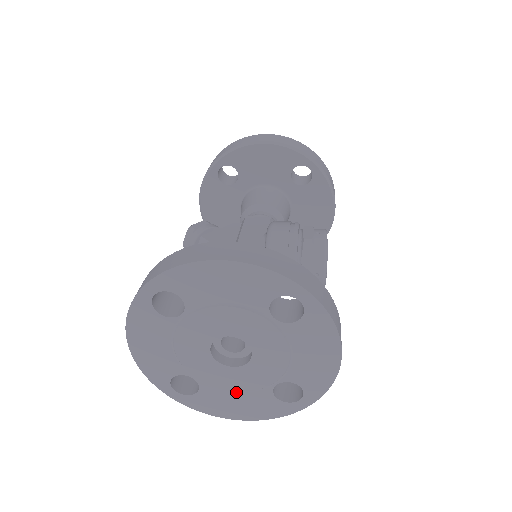
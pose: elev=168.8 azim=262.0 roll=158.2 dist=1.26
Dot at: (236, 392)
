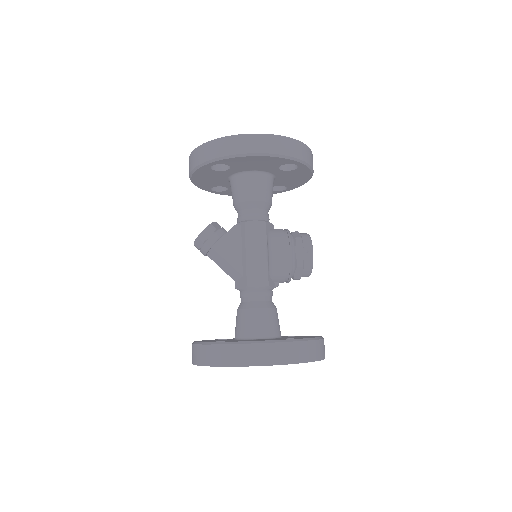
Dot at: occluded
